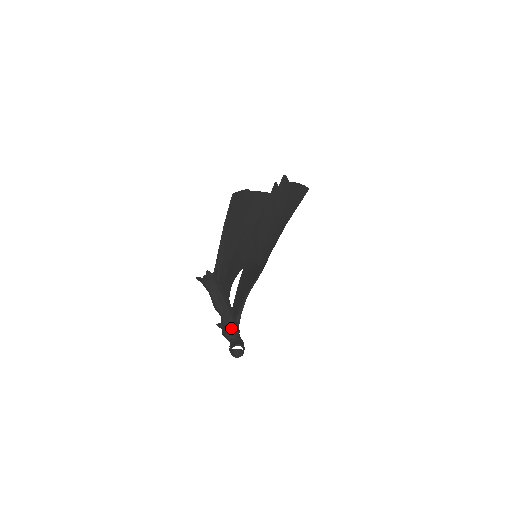
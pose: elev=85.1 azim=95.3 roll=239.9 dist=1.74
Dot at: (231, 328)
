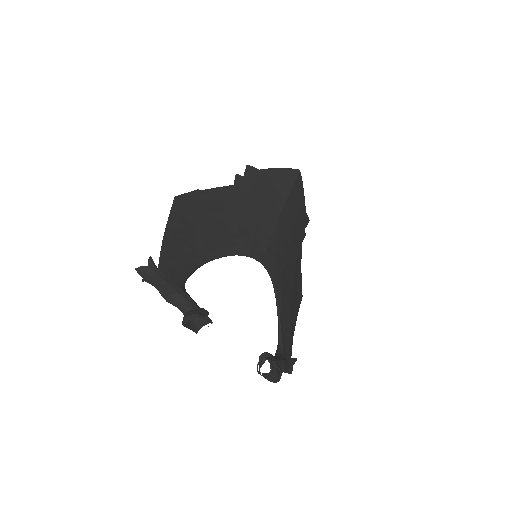
Dot at: (187, 313)
